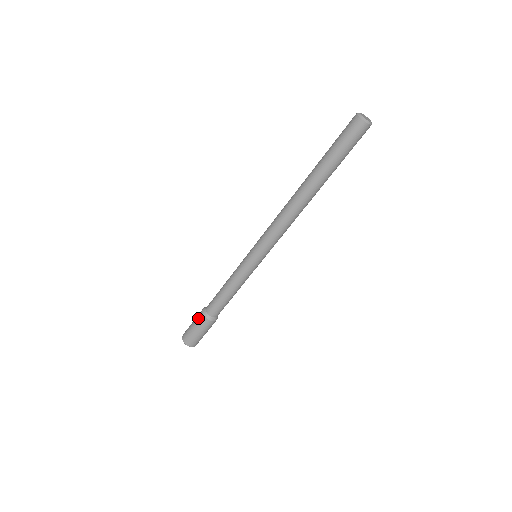
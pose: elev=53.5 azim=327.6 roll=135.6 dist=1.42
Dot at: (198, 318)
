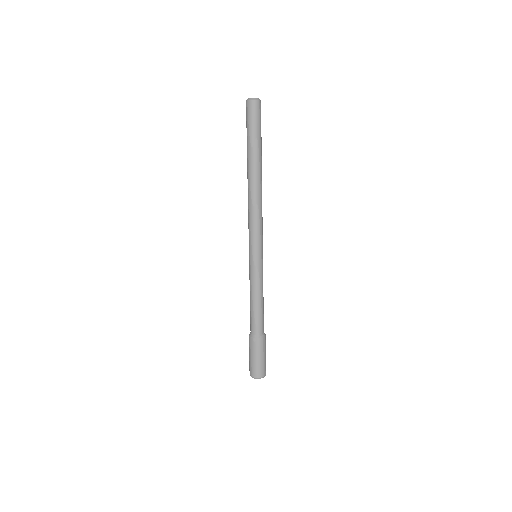
Dot at: occluded
